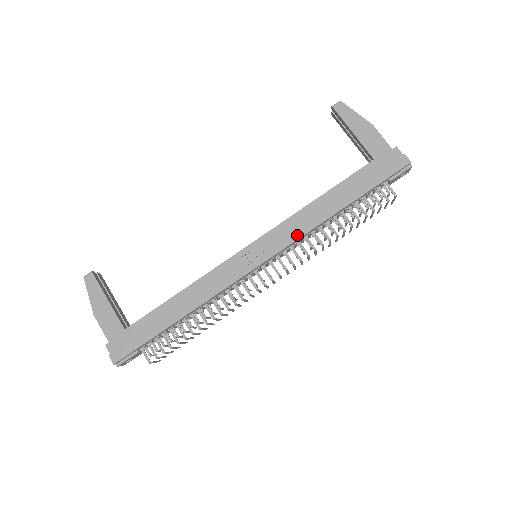
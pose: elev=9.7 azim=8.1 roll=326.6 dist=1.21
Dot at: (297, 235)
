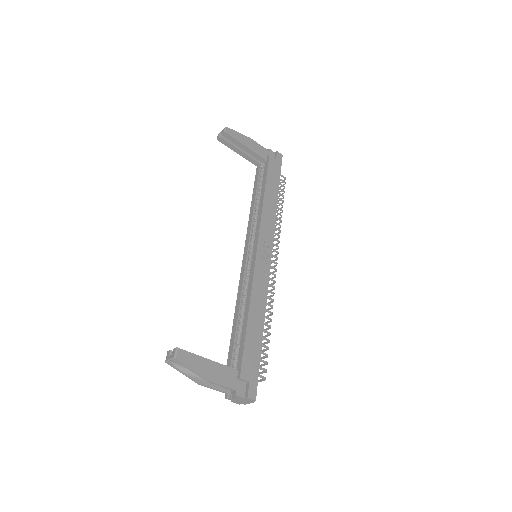
Dot at: (273, 225)
